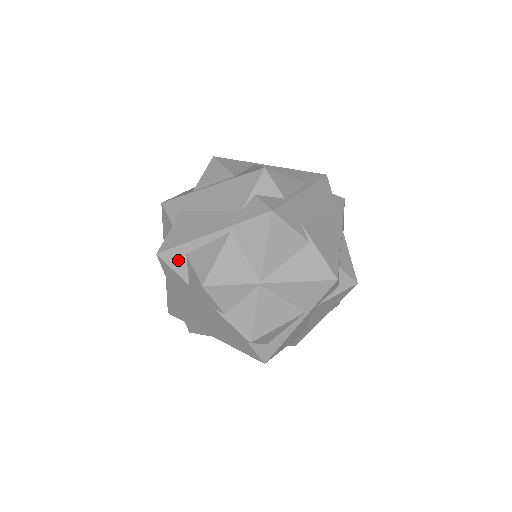
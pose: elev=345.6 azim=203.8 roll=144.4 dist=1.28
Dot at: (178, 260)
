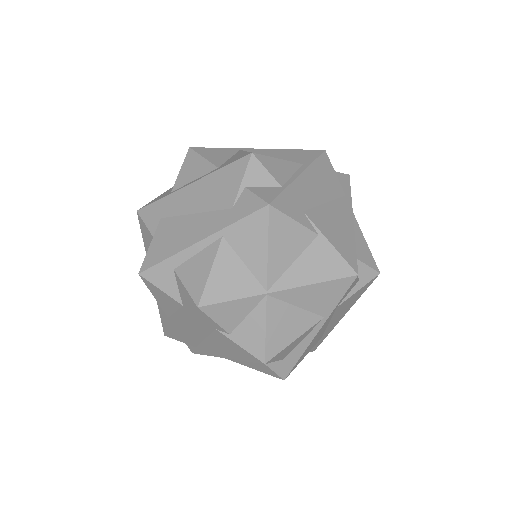
Dot at: (165, 278)
